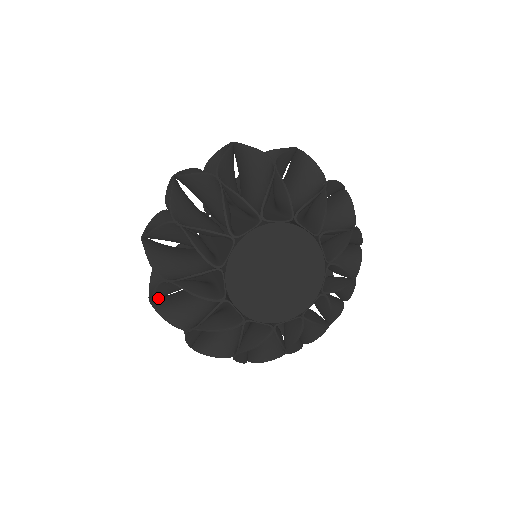
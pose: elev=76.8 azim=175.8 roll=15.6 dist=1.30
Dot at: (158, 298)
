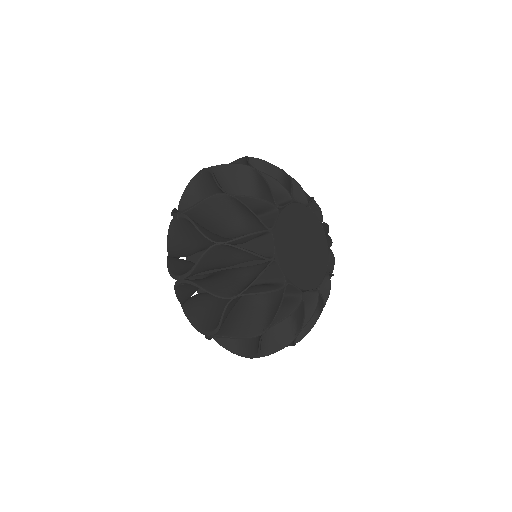
Dot at: occluded
